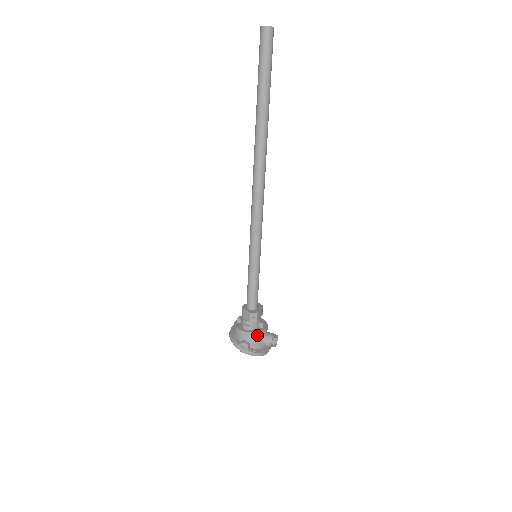
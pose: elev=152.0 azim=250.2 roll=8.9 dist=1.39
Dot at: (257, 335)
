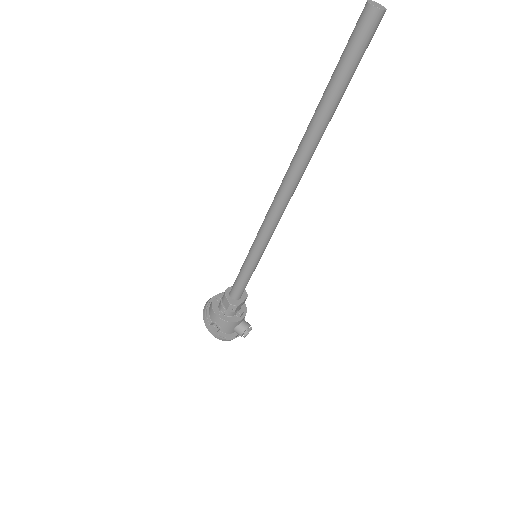
Dot at: (230, 324)
